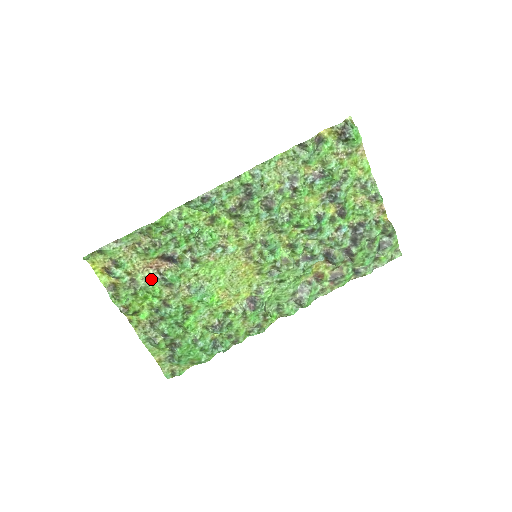
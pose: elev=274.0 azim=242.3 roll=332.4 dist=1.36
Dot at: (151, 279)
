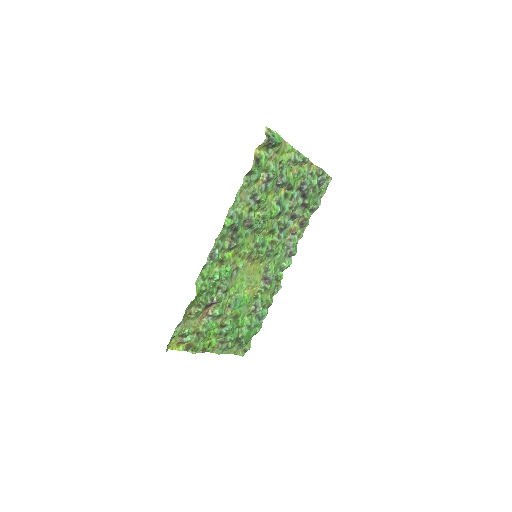
Dot at: (207, 323)
